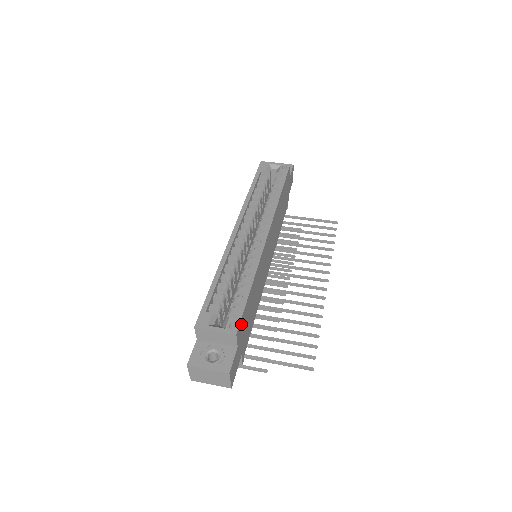
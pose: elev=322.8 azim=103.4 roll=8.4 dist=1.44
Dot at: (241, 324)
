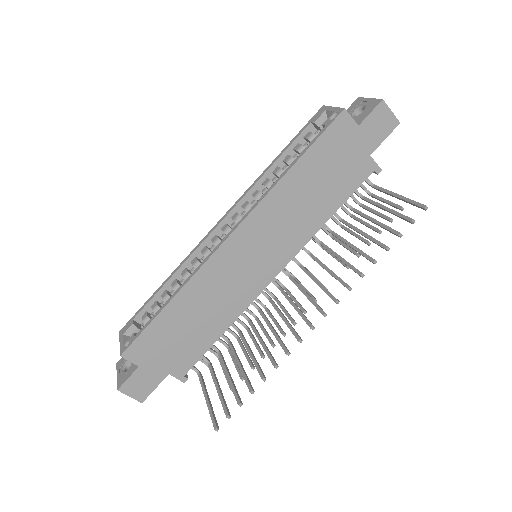
Dot at: (140, 345)
